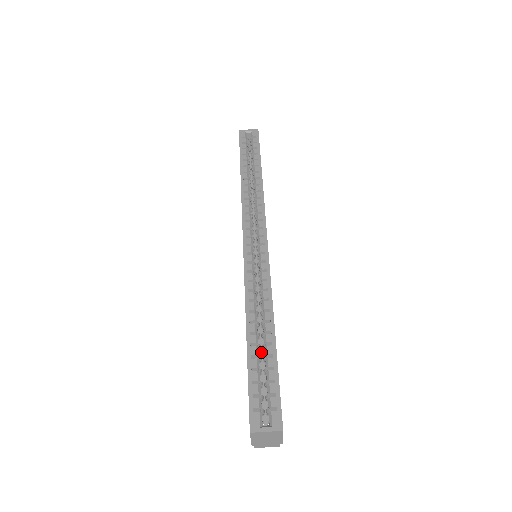
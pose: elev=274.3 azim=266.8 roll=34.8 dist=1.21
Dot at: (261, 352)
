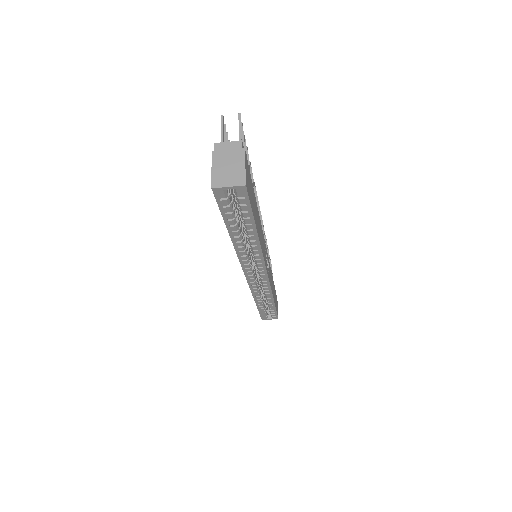
Dot at: occluded
